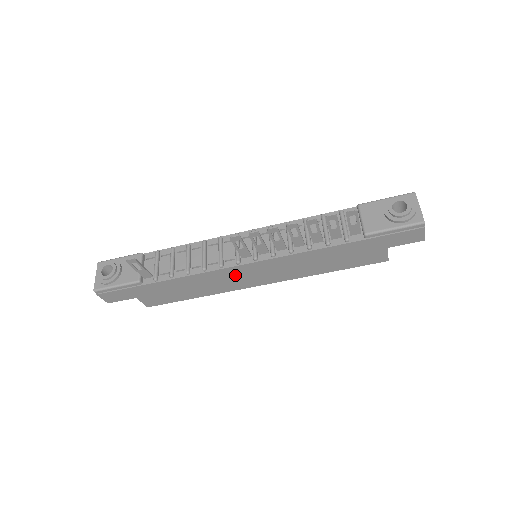
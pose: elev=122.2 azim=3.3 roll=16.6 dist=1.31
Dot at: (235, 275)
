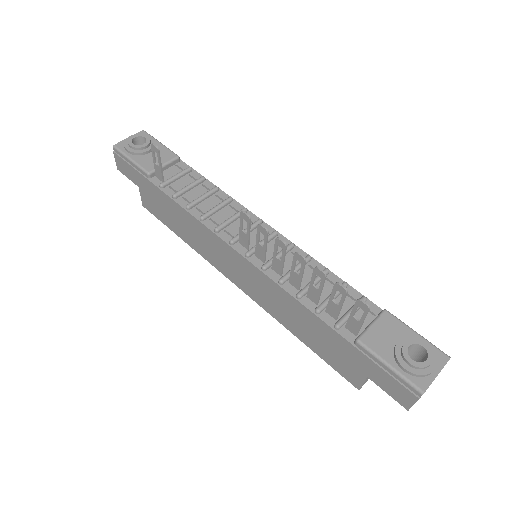
Dot at: (222, 251)
